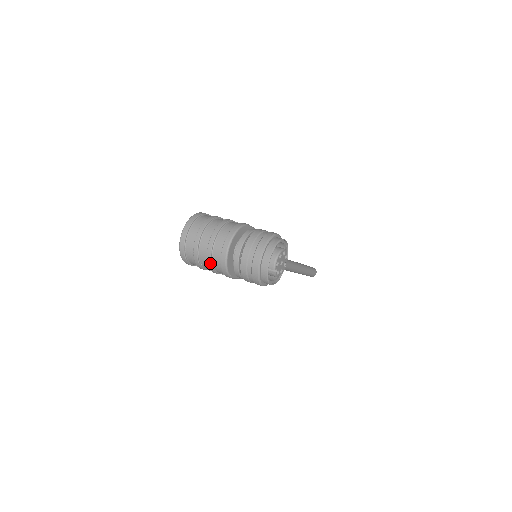
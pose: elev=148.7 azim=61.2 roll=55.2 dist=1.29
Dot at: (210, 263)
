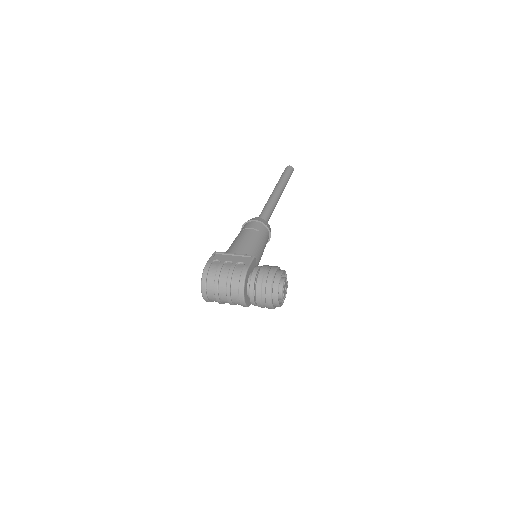
Dot at: occluded
